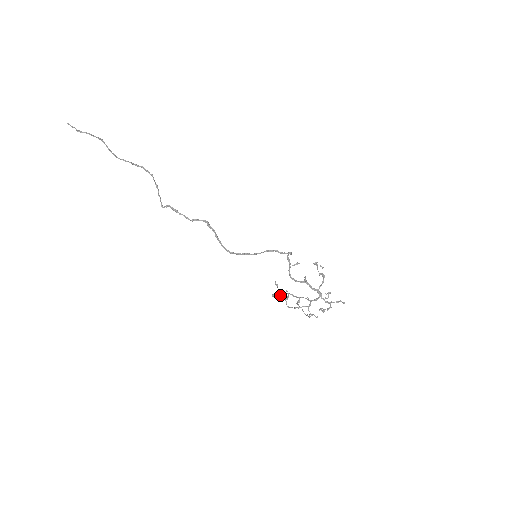
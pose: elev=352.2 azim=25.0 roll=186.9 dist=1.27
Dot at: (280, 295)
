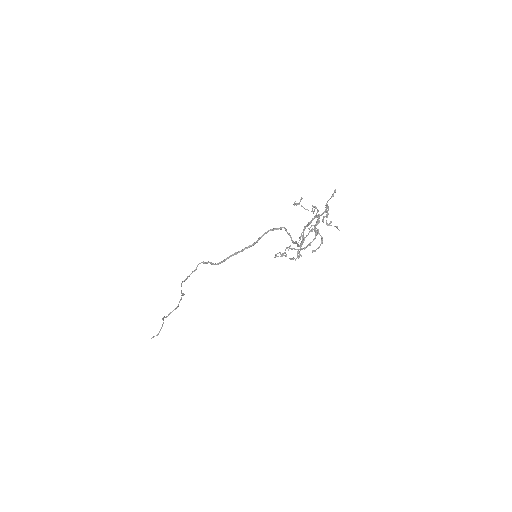
Dot at: (290, 258)
